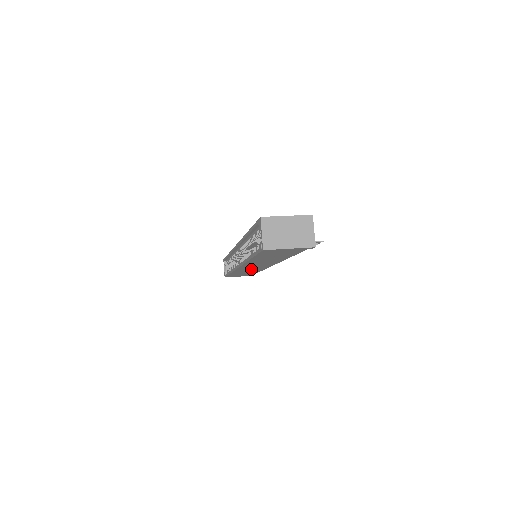
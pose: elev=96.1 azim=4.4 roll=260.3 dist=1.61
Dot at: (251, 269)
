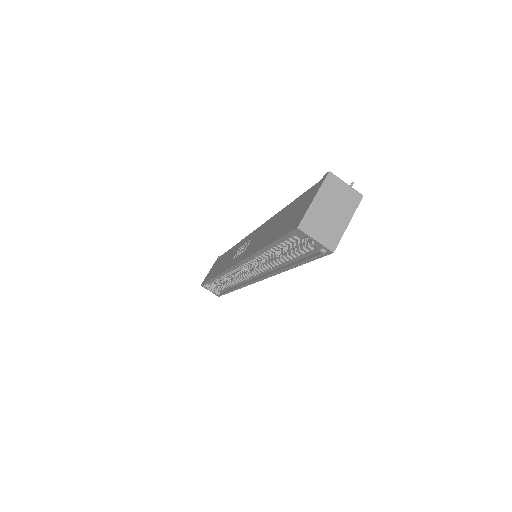
Dot at: occluded
